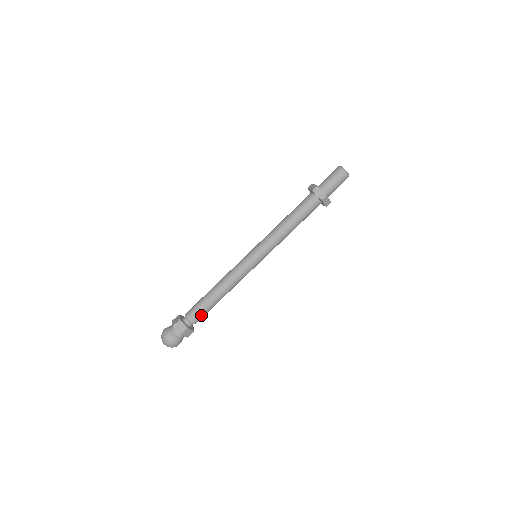
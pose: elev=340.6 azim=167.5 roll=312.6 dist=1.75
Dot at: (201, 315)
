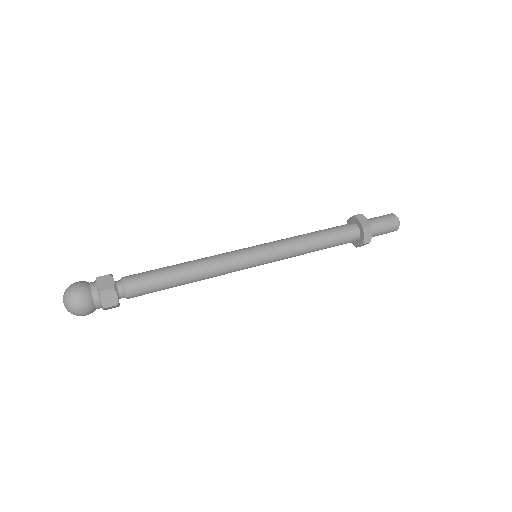
Dot at: (144, 285)
